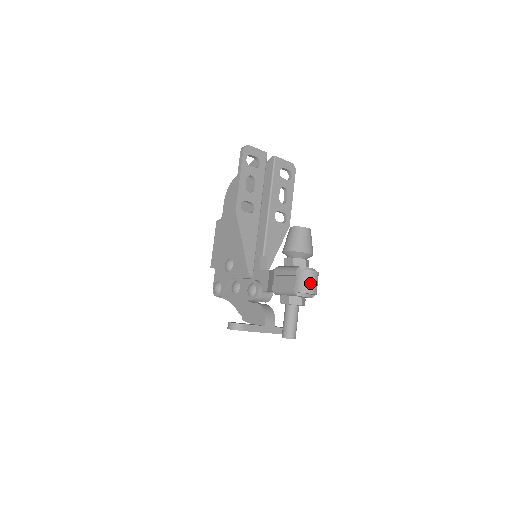
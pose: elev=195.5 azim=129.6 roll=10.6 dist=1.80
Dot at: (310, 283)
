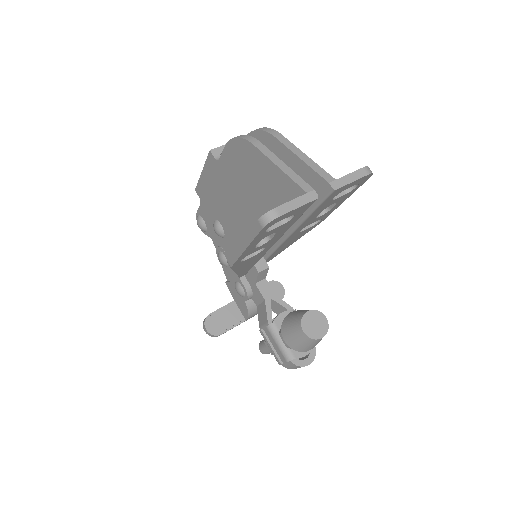
Dot at: occluded
